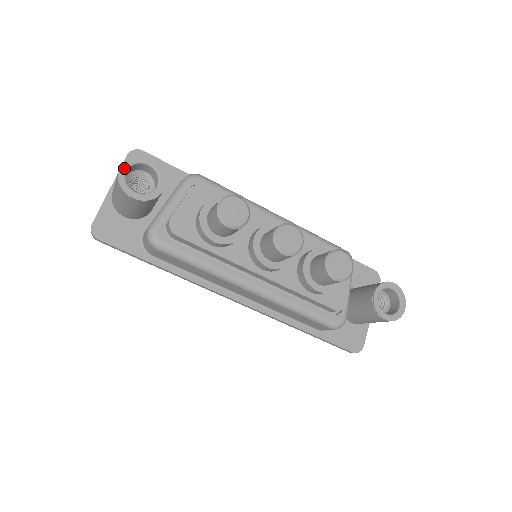
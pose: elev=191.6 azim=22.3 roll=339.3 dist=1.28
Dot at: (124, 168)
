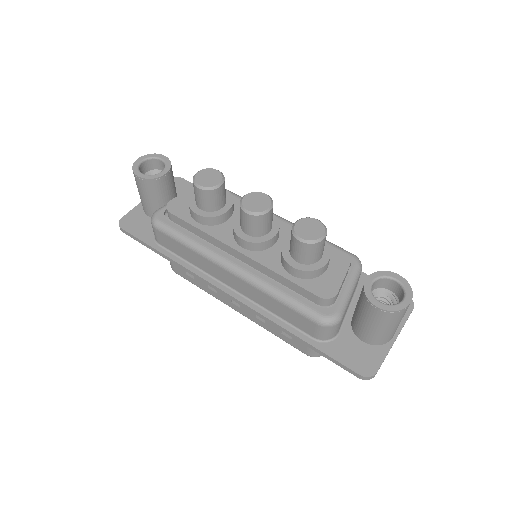
Dot at: (141, 159)
